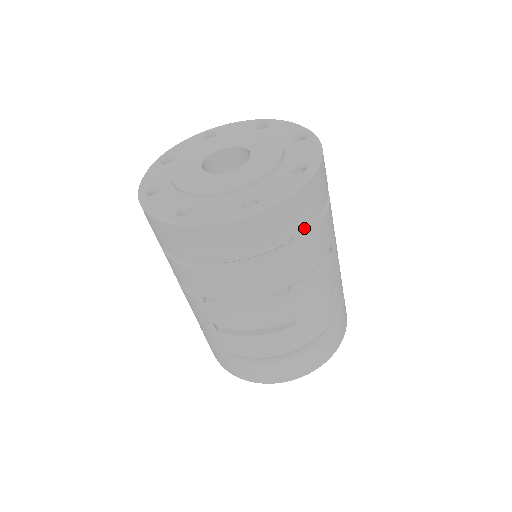
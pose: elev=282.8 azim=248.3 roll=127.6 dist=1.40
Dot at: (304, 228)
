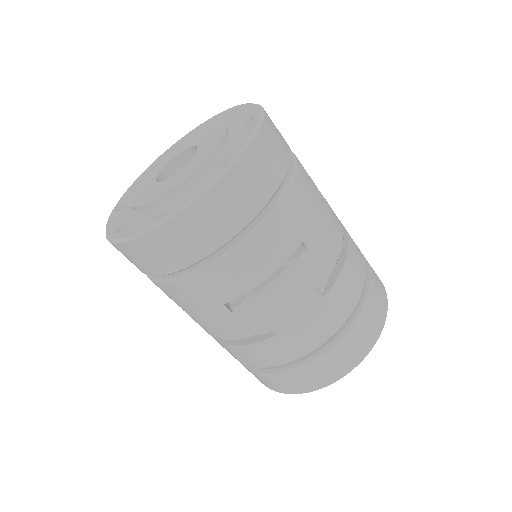
Dot at: (235, 232)
